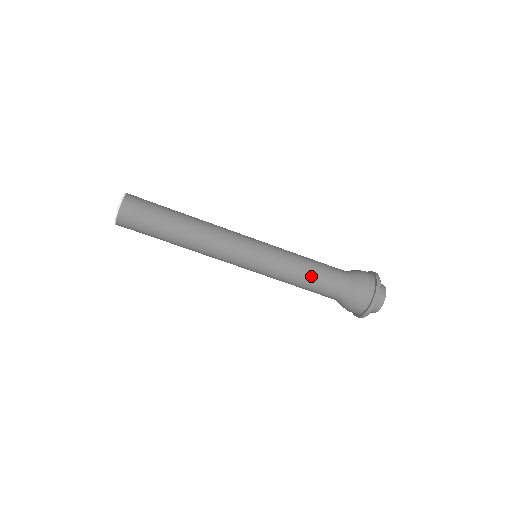
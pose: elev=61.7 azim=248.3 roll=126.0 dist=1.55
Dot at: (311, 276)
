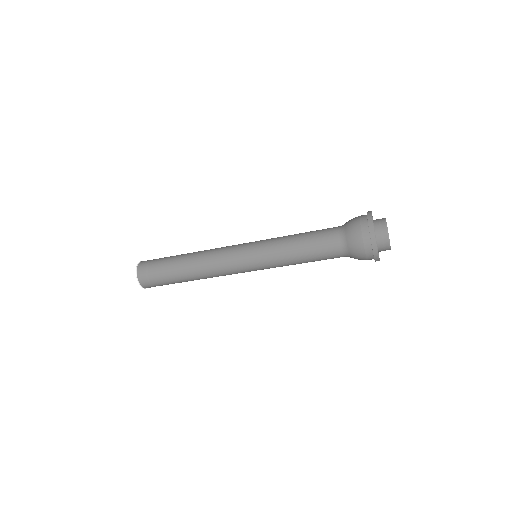
Dot at: (304, 247)
